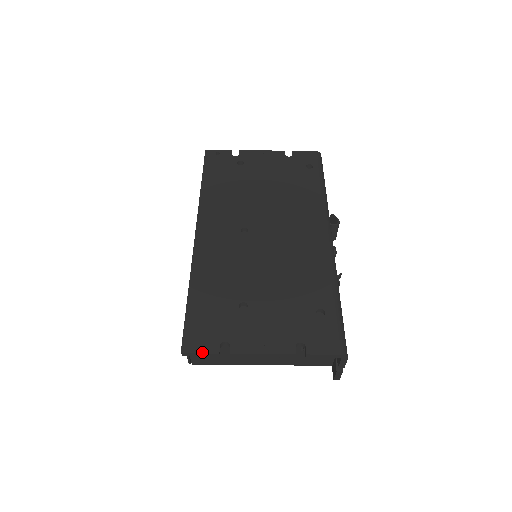
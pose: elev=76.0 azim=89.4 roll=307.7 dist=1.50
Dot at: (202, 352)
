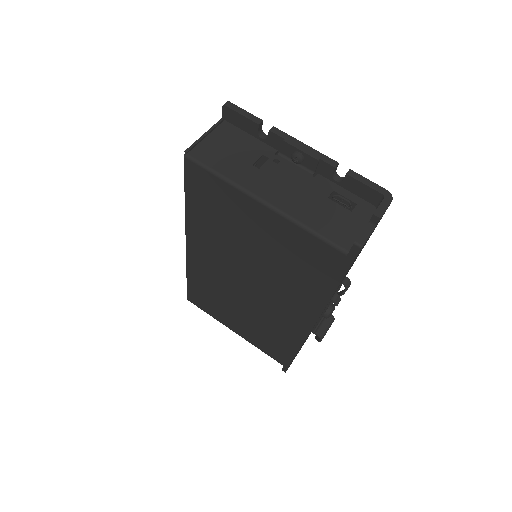
Dot at: (247, 112)
